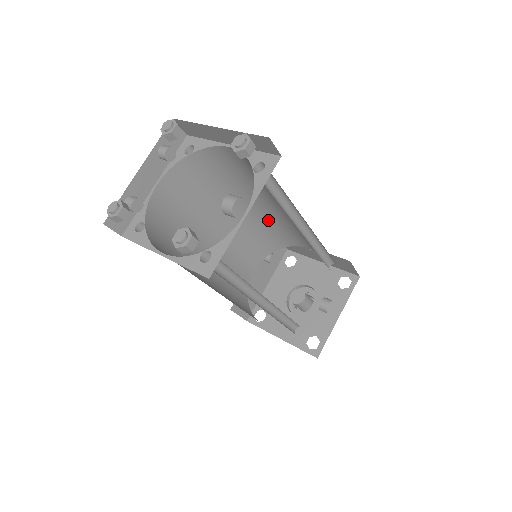
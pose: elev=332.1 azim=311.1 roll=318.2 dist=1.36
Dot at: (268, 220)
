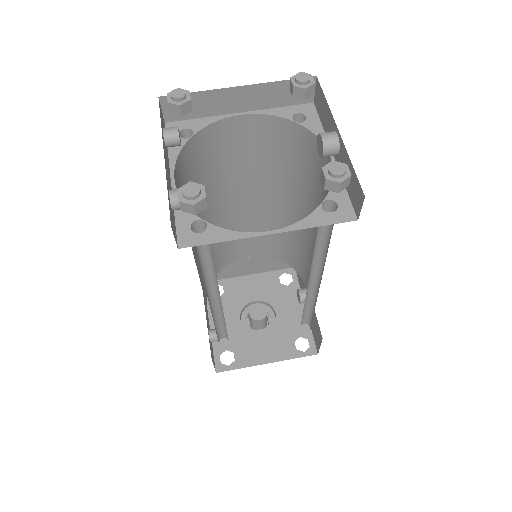
Dot at: occluded
